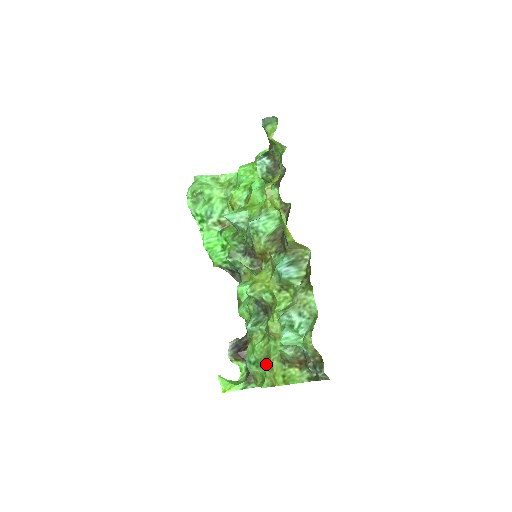
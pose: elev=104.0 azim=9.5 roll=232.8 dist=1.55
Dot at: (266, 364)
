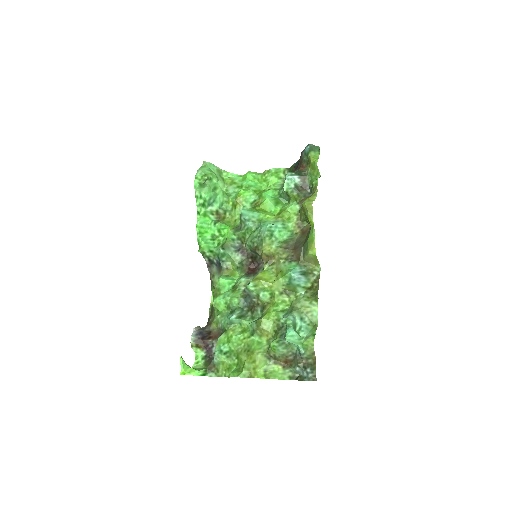
Dot at: (246, 356)
